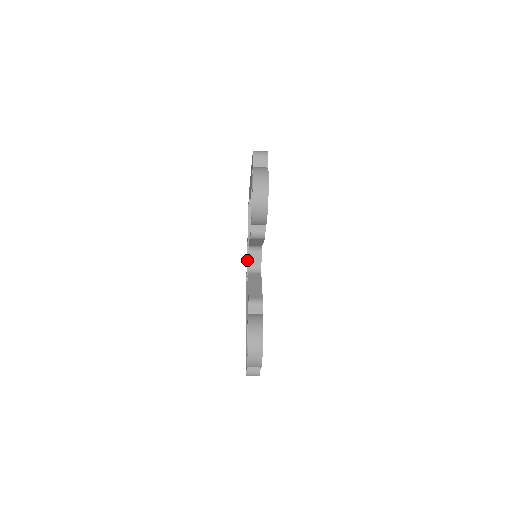
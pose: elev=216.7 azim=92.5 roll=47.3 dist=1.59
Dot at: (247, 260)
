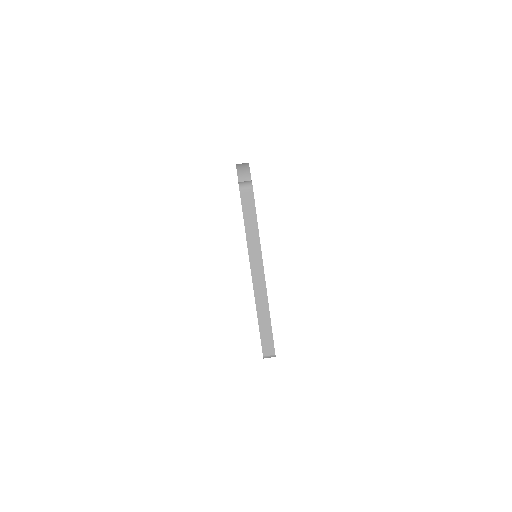
Dot at: occluded
